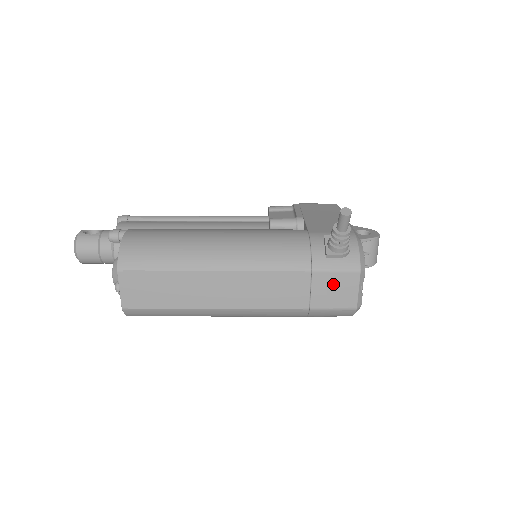
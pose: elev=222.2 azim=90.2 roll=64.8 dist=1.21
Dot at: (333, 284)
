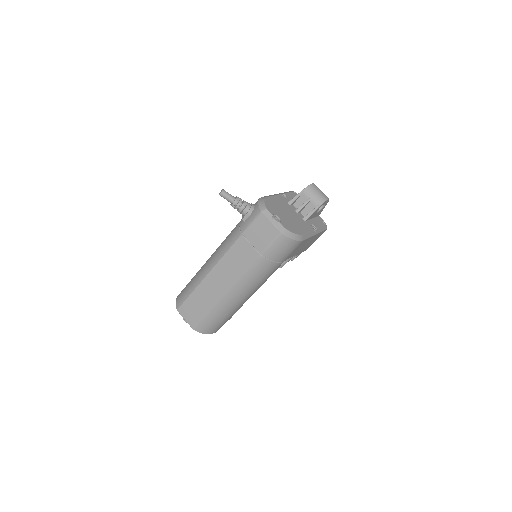
Dot at: (257, 231)
